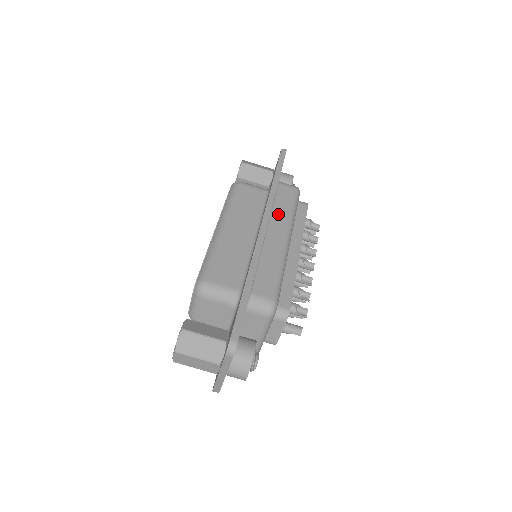
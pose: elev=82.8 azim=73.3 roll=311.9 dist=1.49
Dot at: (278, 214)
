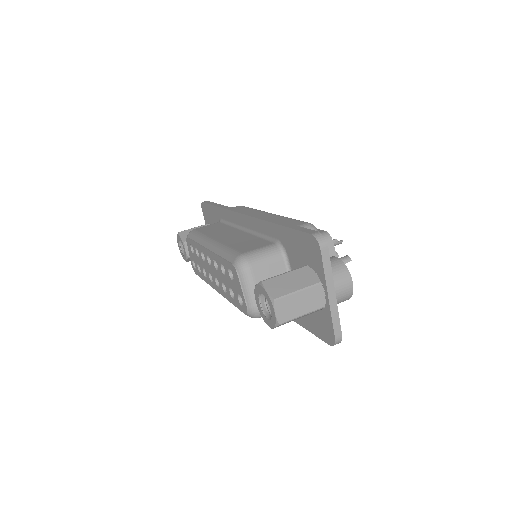
Dot at: occluded
